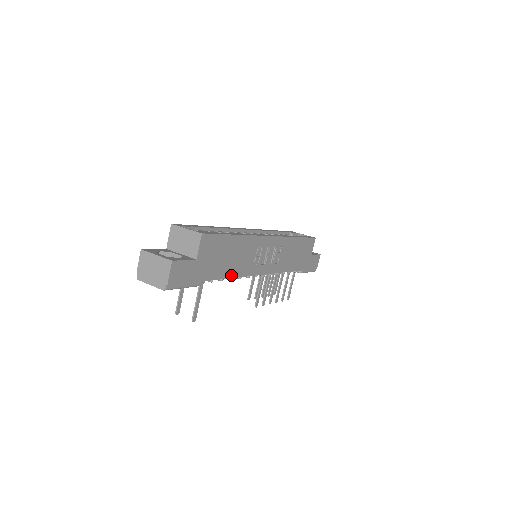
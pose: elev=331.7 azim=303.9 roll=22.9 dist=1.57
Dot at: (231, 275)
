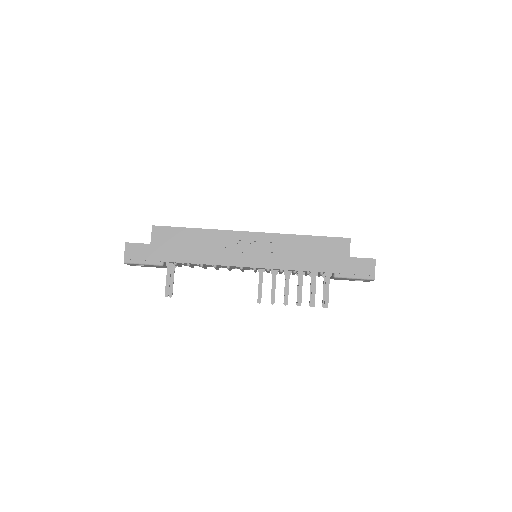
Dot at: (198, 261)
